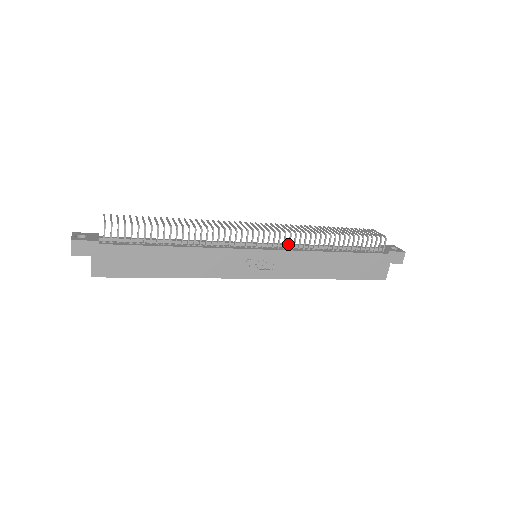
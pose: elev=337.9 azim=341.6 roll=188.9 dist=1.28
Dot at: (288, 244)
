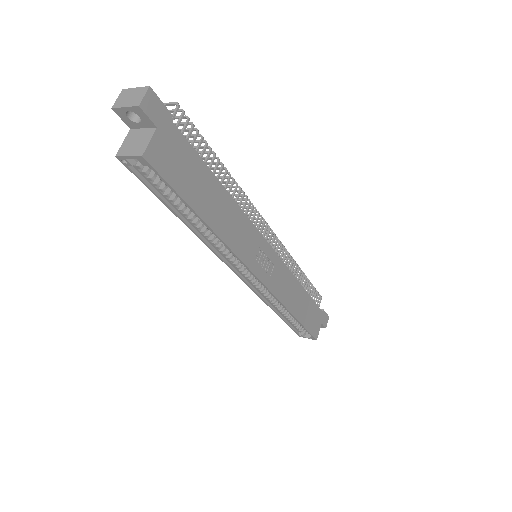
Dot at: (281, 257)
